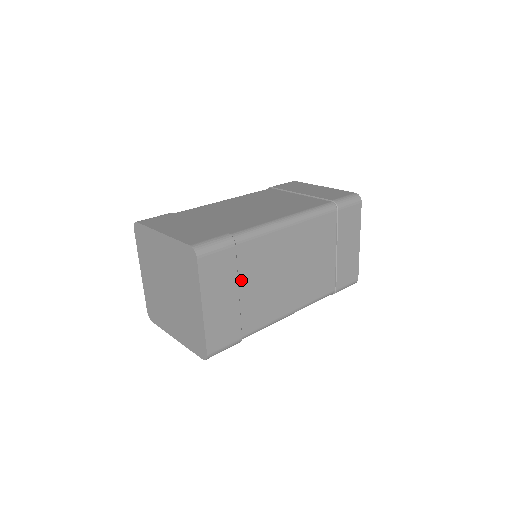
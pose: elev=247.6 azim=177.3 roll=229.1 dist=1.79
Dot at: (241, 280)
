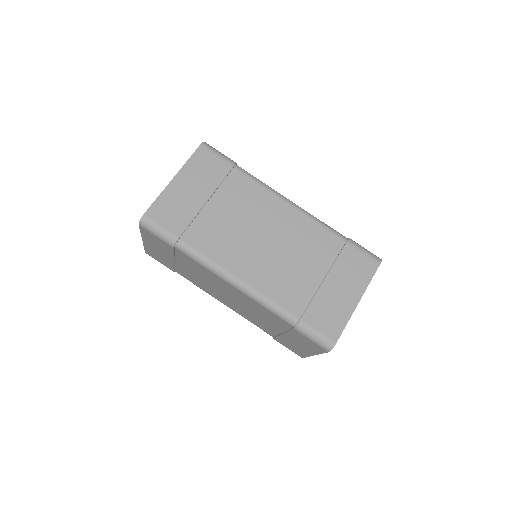
Dot at: (217, 196)
